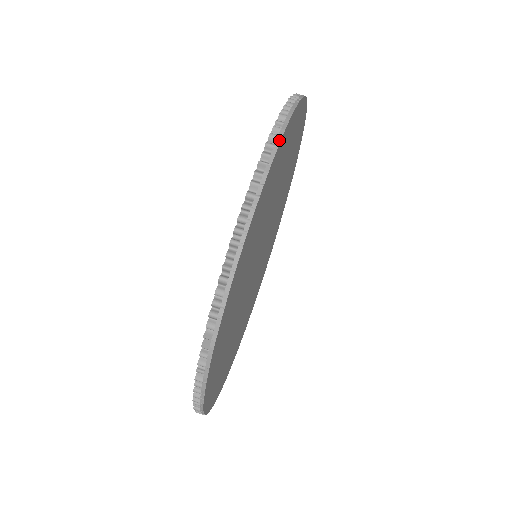
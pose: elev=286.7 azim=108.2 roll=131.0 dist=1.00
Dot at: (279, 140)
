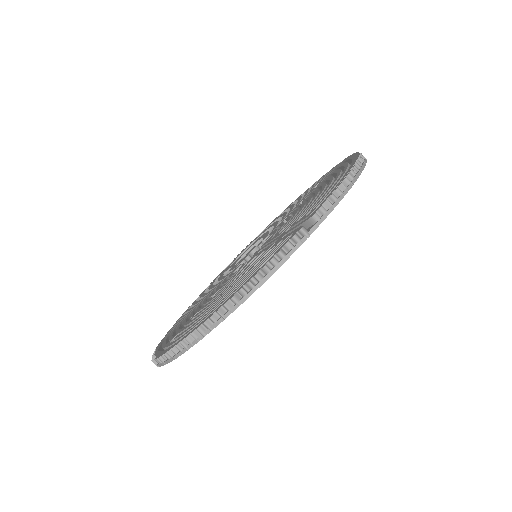
Dot at: (244, 300)
